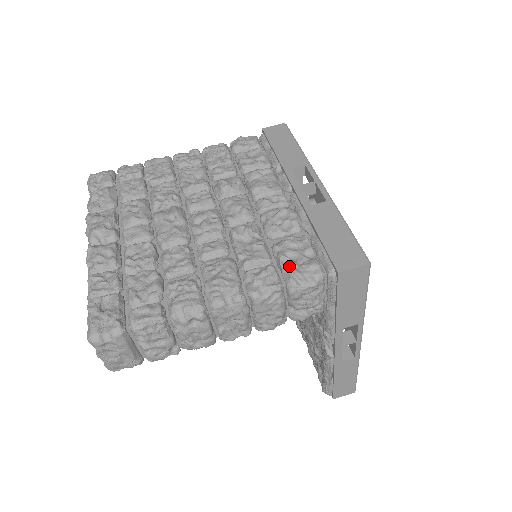
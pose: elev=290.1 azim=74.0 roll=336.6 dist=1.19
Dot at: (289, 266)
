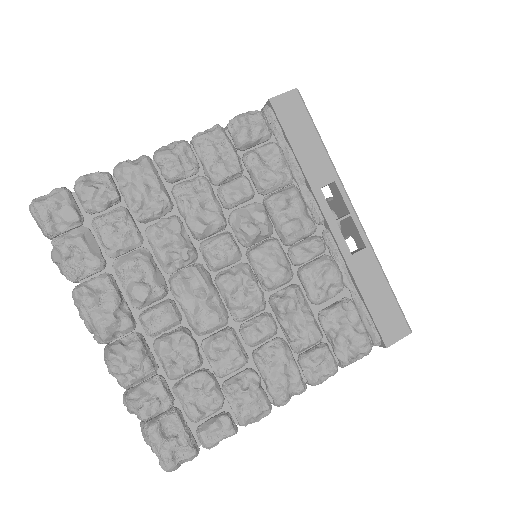
Dot at: (342, 345)
